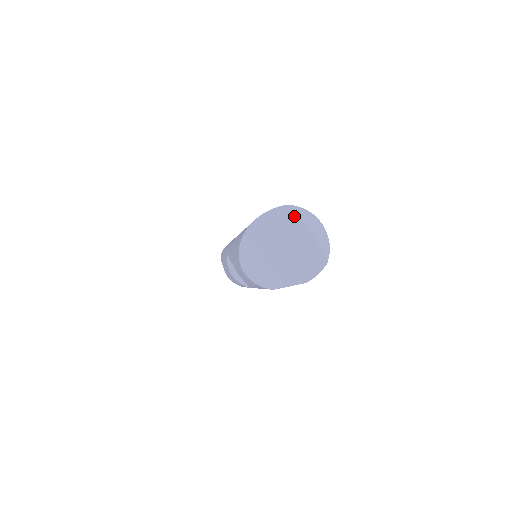
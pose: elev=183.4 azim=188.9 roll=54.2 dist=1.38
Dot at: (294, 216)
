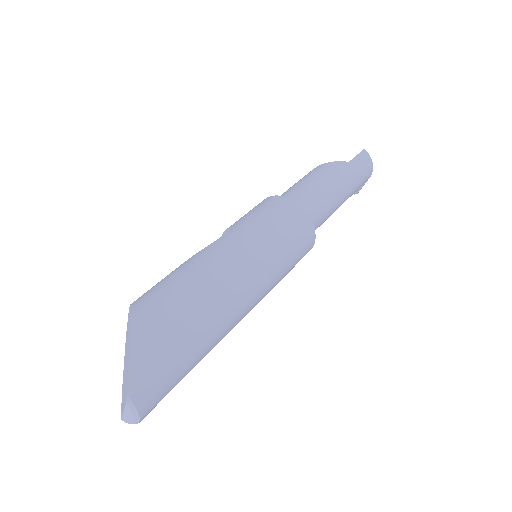
Dot at: (126, 399)
